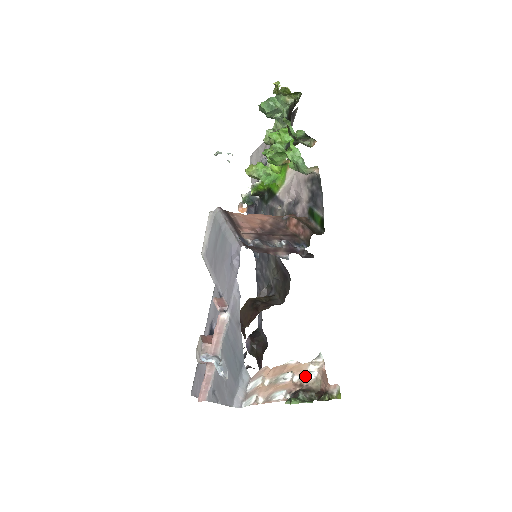
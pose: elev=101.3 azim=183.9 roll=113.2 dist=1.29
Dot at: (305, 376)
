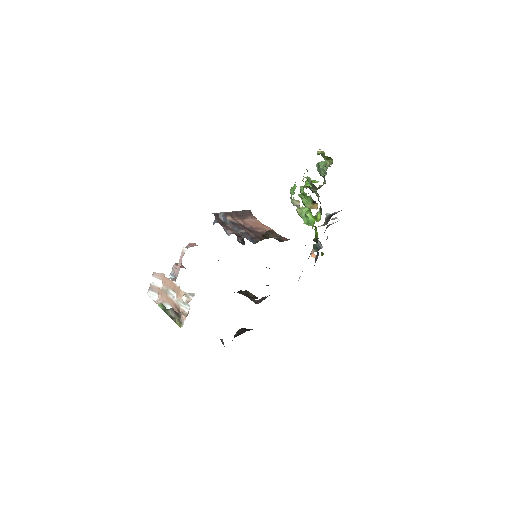
Dot at: (182, 304)
